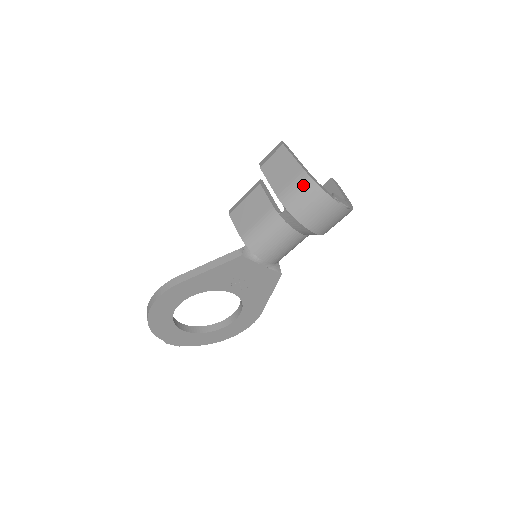
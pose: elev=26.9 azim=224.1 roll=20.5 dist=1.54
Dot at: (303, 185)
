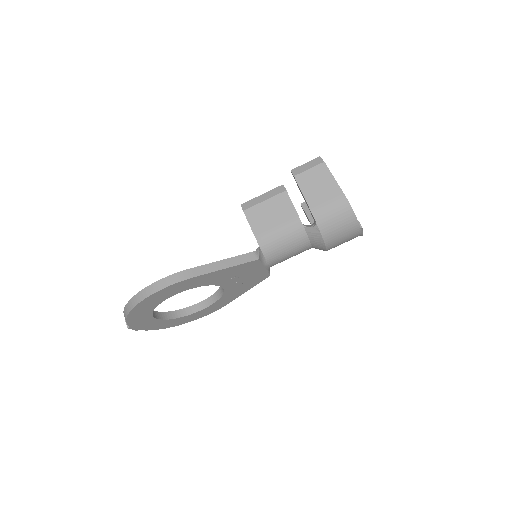
Dot at: (341, 209)
